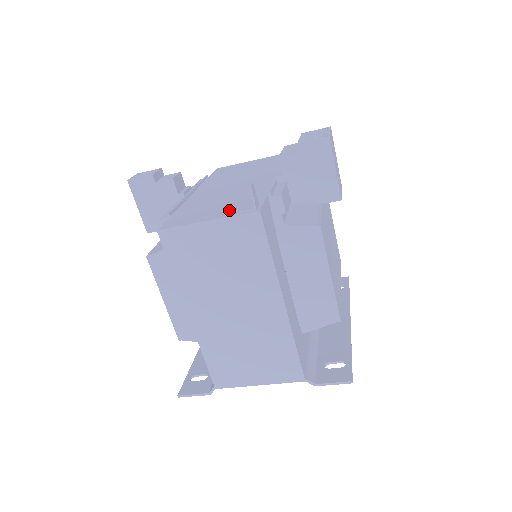
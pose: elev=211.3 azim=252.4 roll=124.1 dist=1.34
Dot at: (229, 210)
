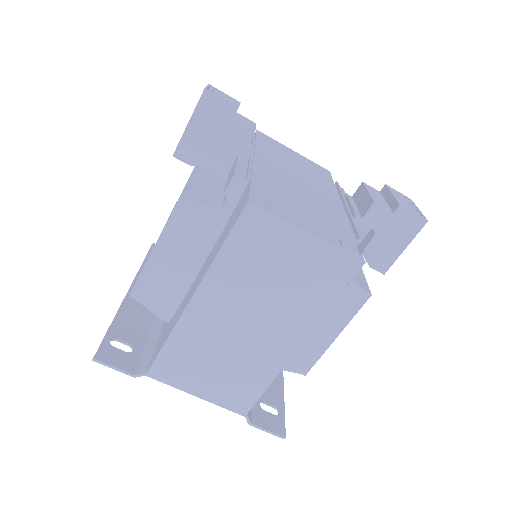
Dot at: (327, 232)
